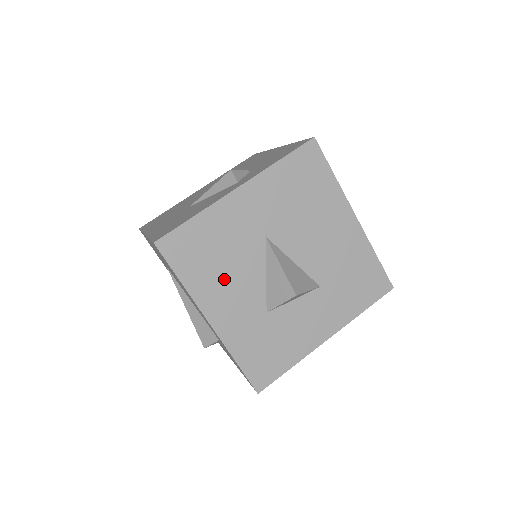
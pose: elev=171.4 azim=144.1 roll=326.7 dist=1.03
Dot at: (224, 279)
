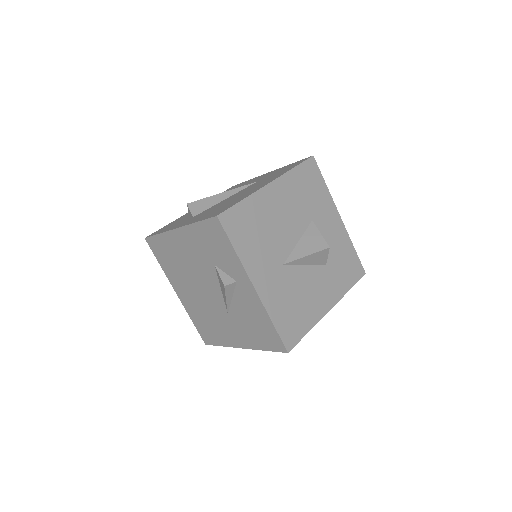
Dot at: (308, 298)
